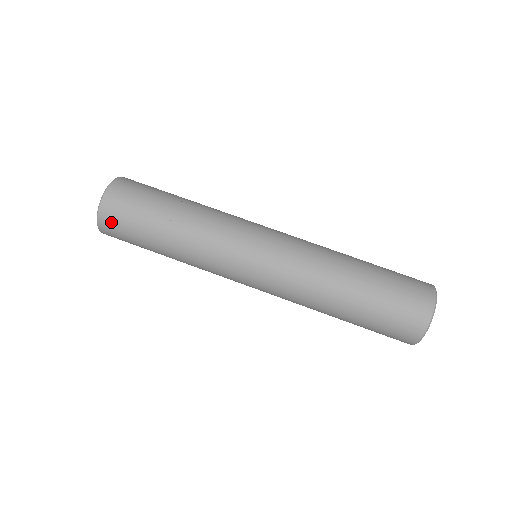
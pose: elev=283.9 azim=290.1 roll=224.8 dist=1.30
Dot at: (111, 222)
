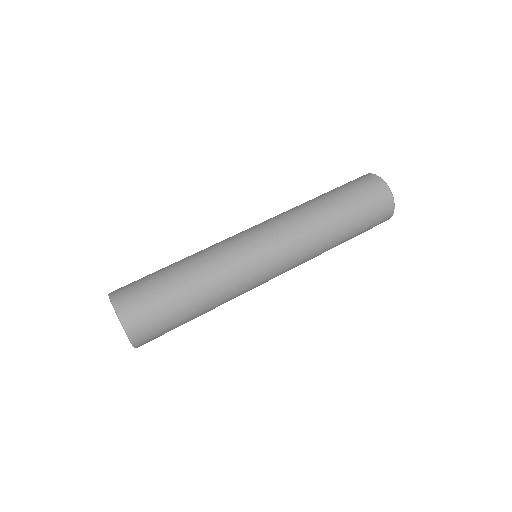
Dot at: (142, 327)
